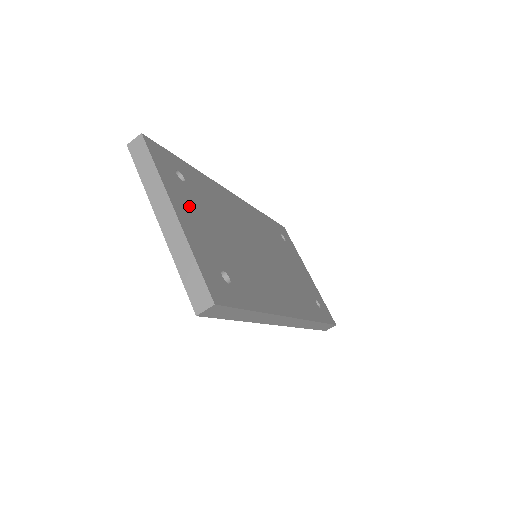
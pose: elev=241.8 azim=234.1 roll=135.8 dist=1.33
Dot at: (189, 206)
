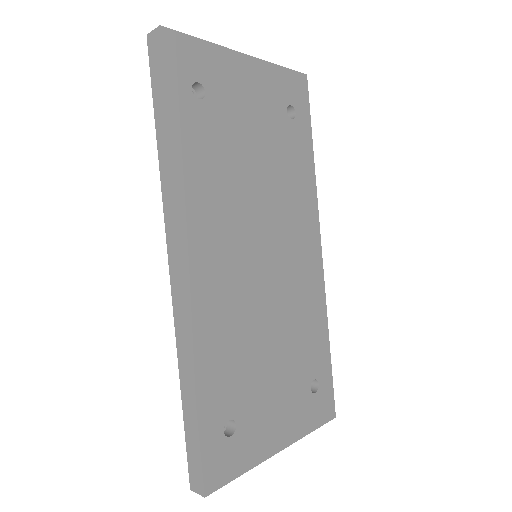
Dot at: (265, 423)
